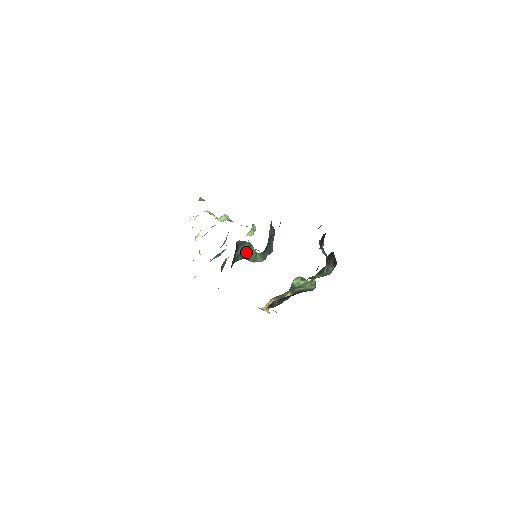
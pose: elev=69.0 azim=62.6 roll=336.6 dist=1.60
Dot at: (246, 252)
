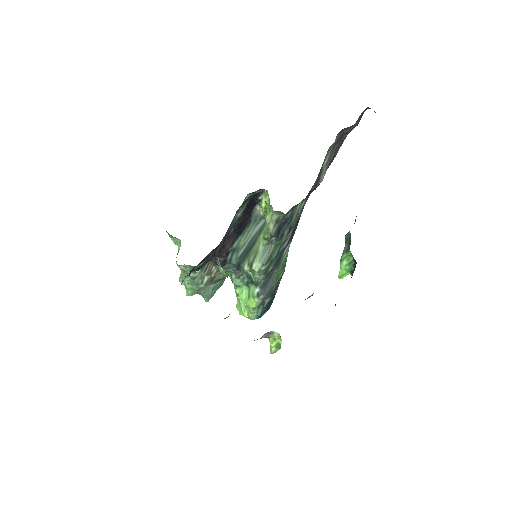
Dot at: (249, 245)
